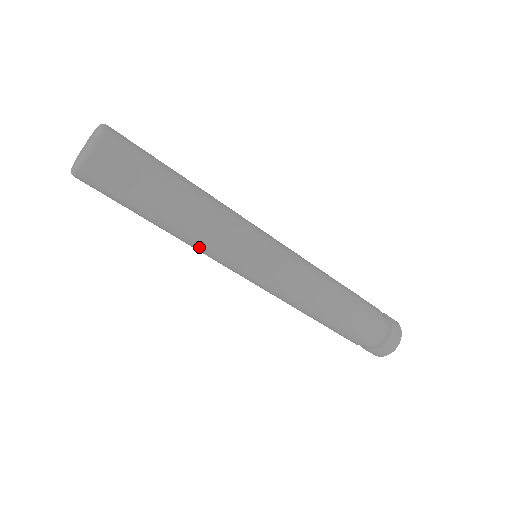
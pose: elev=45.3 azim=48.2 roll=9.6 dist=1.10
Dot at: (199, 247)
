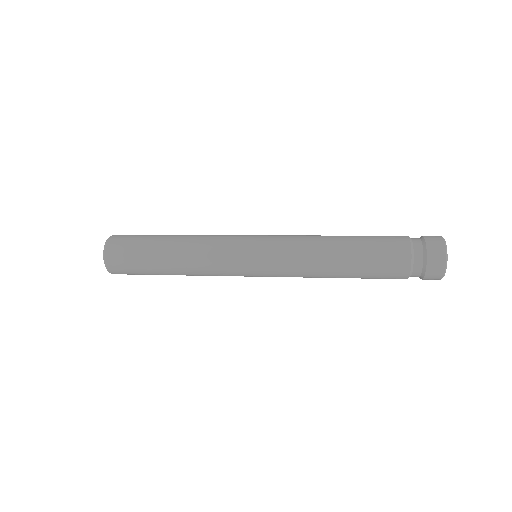
Dot at: (203, 273)
